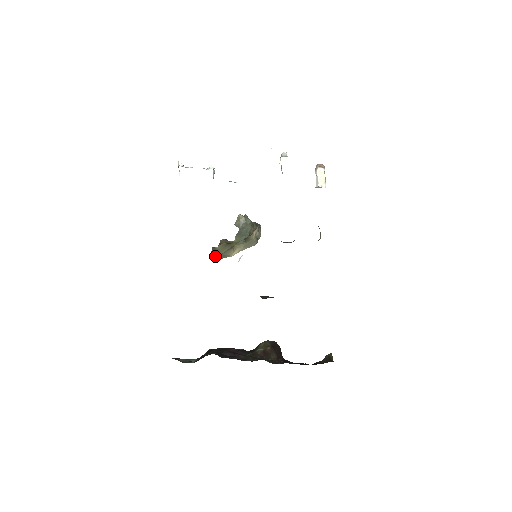
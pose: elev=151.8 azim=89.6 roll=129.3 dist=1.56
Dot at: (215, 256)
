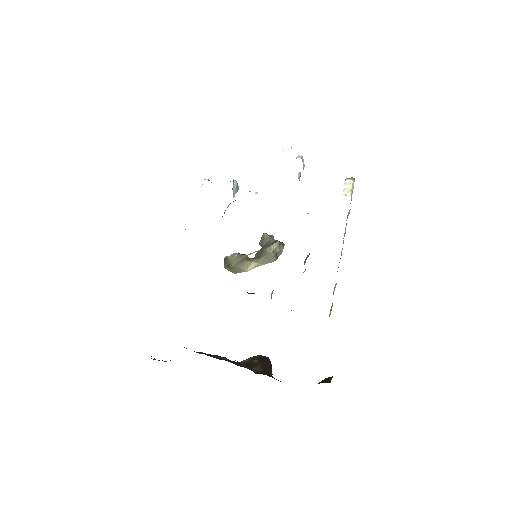
Dot at: (228, 268)
